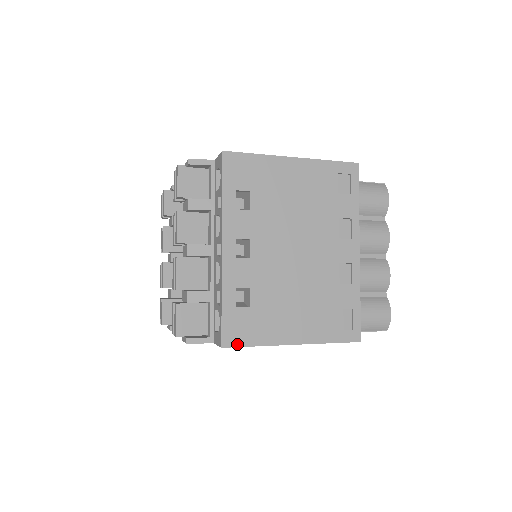
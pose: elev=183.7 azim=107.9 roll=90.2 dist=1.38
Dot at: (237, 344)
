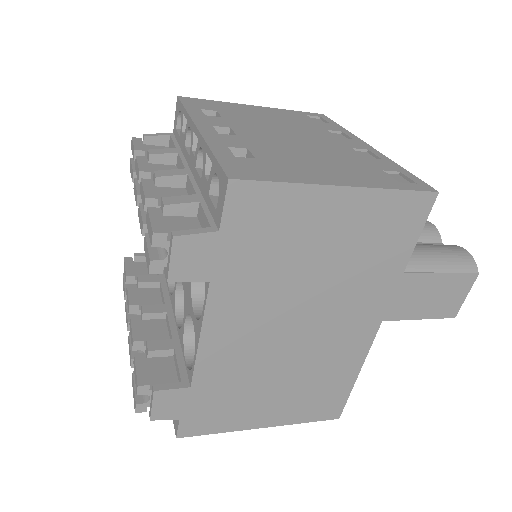
Dot at: (253, 178)
